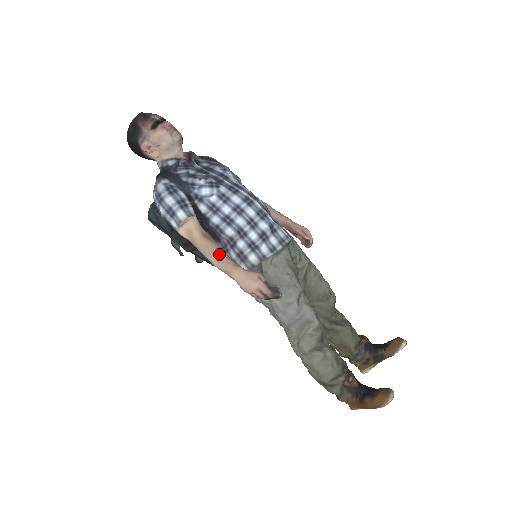
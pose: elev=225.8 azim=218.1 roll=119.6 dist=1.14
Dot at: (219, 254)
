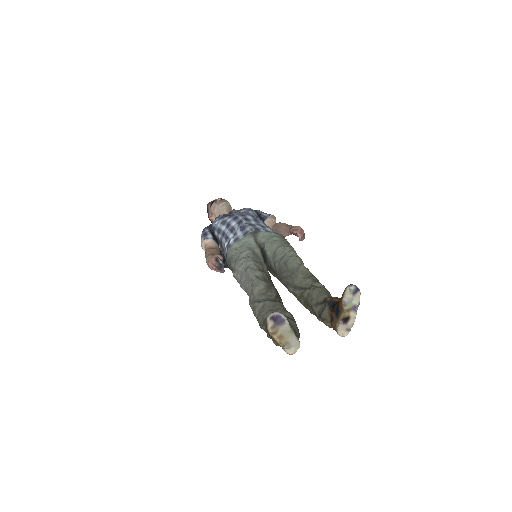
Dot at: (207, 253)
